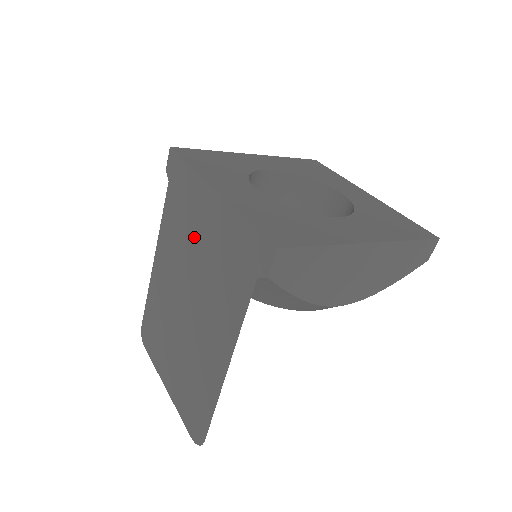
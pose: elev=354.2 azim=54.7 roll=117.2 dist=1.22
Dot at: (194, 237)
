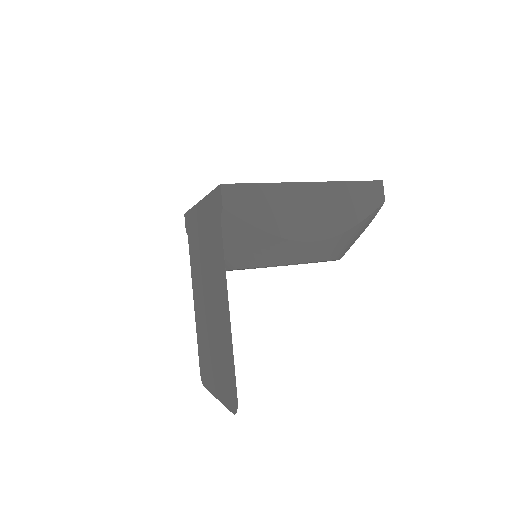
Dot at: (201, 248)
